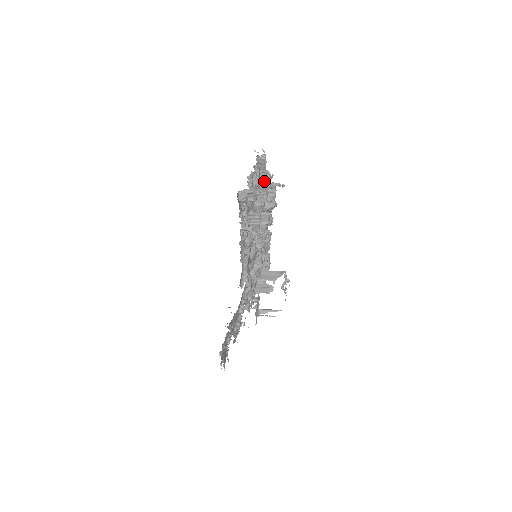
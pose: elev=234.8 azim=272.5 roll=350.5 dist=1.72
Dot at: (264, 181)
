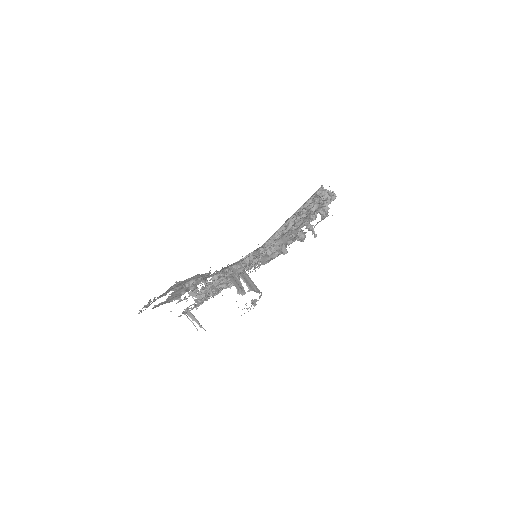
Dot at: (313, 215)
